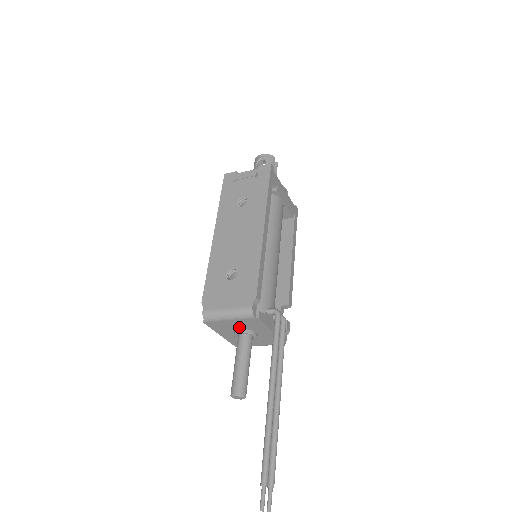
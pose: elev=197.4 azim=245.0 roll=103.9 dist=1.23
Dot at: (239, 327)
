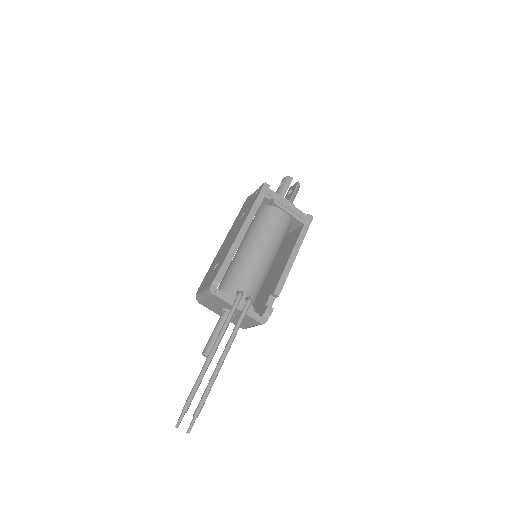
Dot at: (218, 306)
